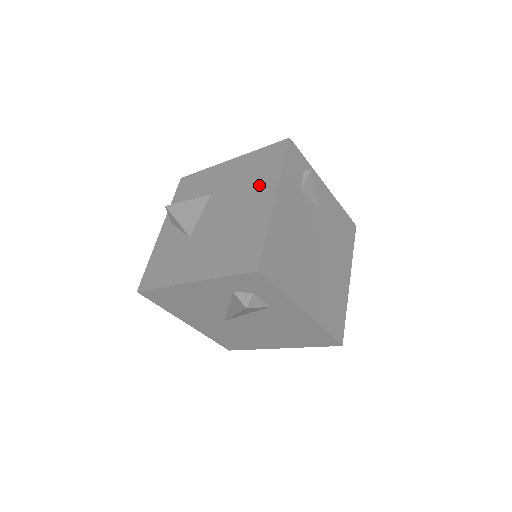
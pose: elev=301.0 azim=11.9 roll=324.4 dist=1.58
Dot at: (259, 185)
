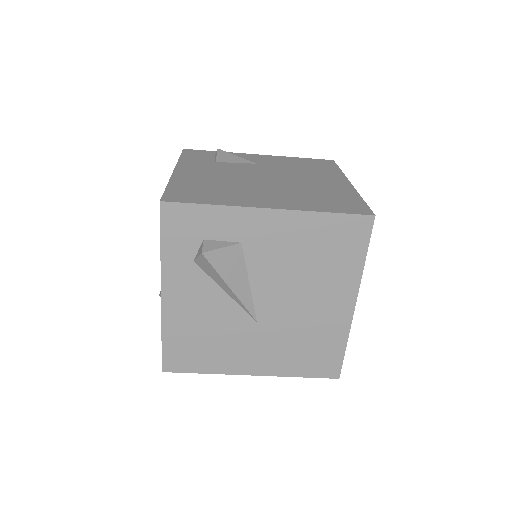
Dot at: occluded
